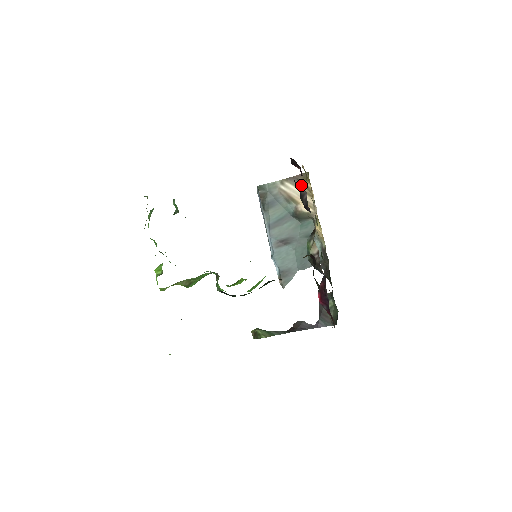
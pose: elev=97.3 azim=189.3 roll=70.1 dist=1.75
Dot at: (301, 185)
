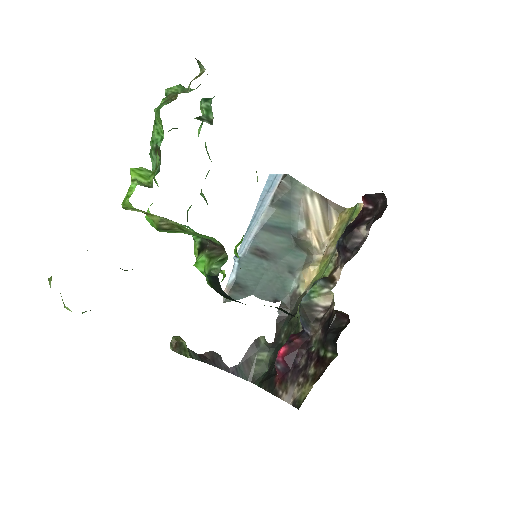
Dot at: (327, 214)
